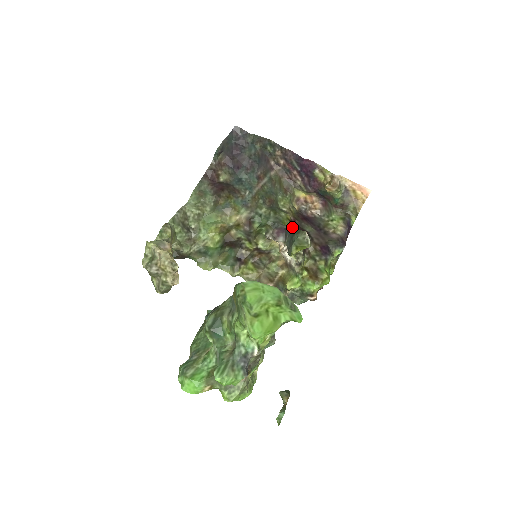
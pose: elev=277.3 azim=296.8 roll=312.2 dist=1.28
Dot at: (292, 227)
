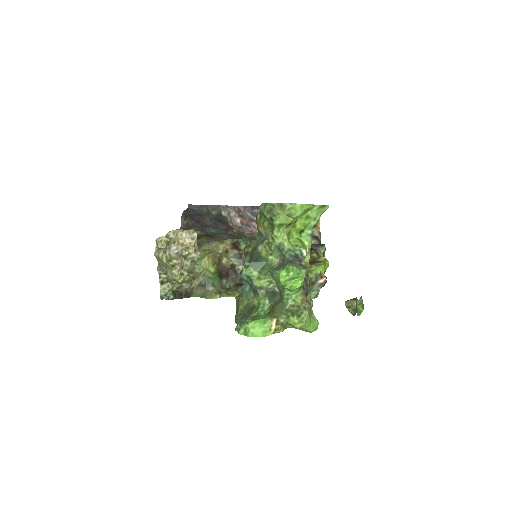
Dot at: occluded
